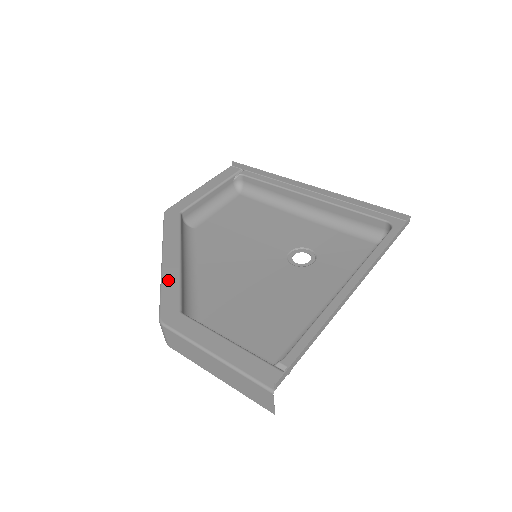
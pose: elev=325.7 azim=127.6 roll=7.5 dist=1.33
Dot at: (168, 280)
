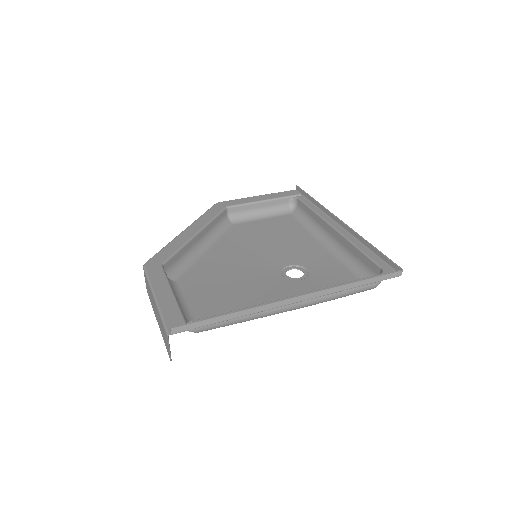
Dot at: (174, 243)
